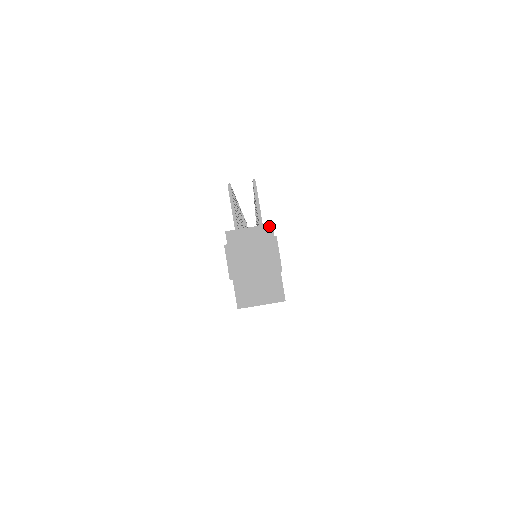
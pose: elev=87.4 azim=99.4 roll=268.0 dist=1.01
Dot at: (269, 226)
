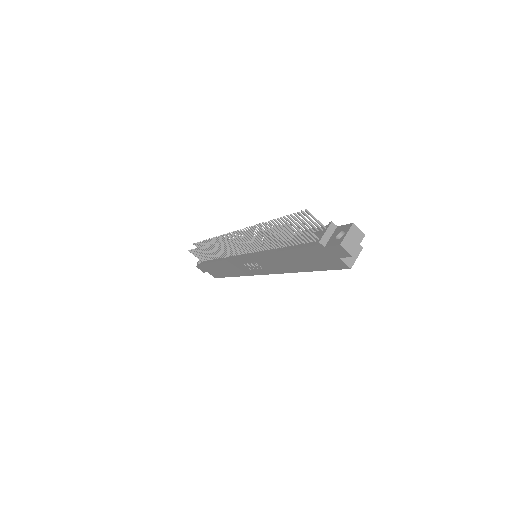
Dot at: (332, 224)
